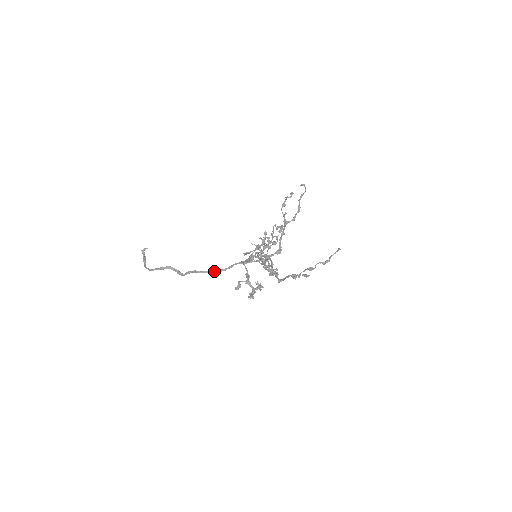
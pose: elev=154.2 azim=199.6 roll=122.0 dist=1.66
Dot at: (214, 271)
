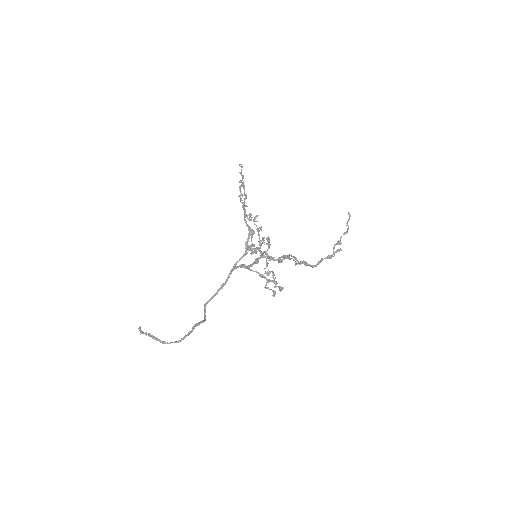
Dot at: occluded
